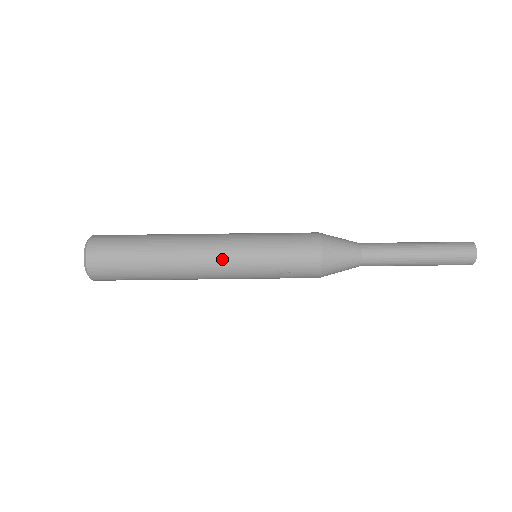
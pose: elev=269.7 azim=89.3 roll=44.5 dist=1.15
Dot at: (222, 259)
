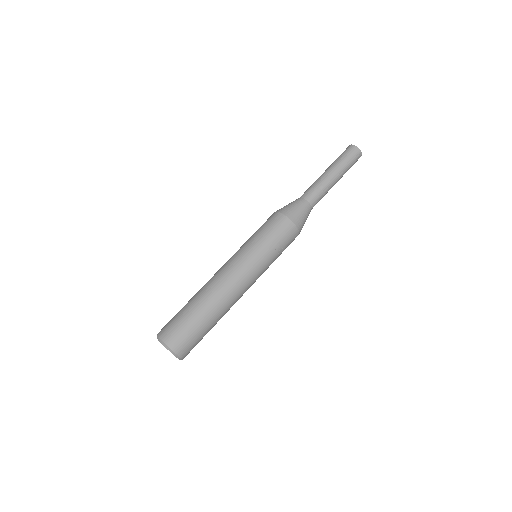
Dot at: (242, 272)
